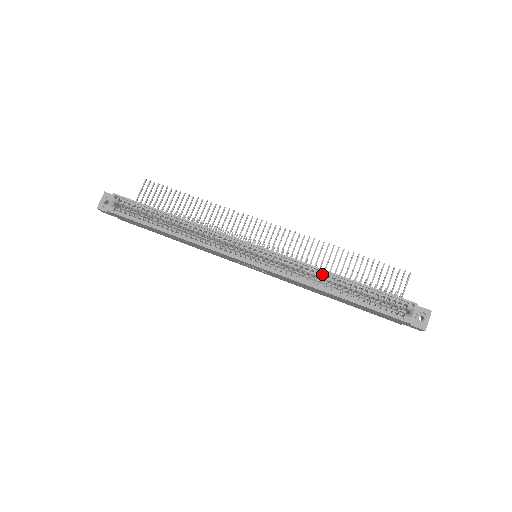
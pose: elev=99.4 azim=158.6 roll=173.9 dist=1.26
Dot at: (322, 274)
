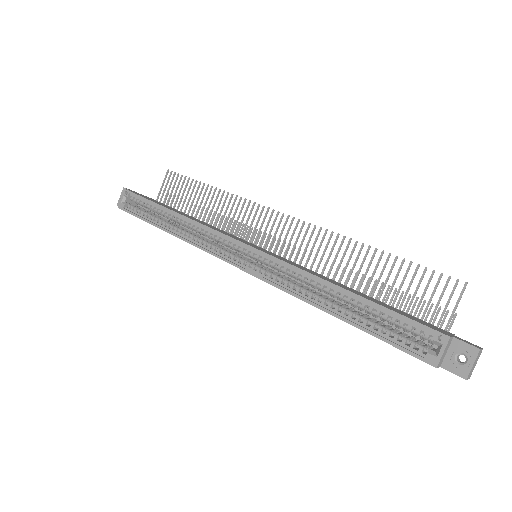
Dot at: (321, 283)
